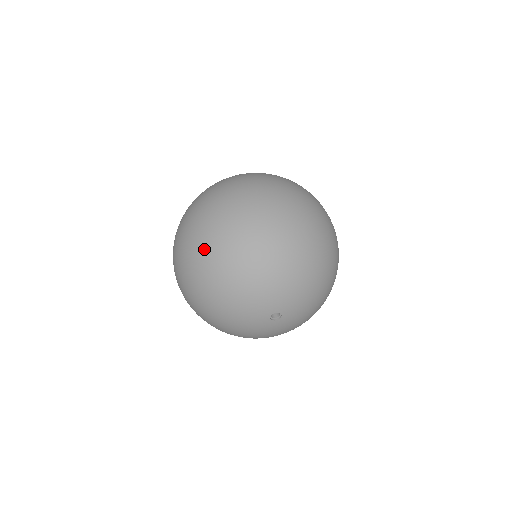
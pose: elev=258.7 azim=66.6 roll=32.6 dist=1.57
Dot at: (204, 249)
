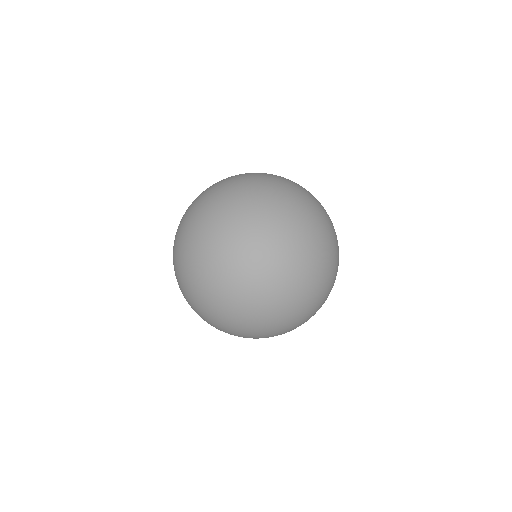
Dot at: (221, 325)
